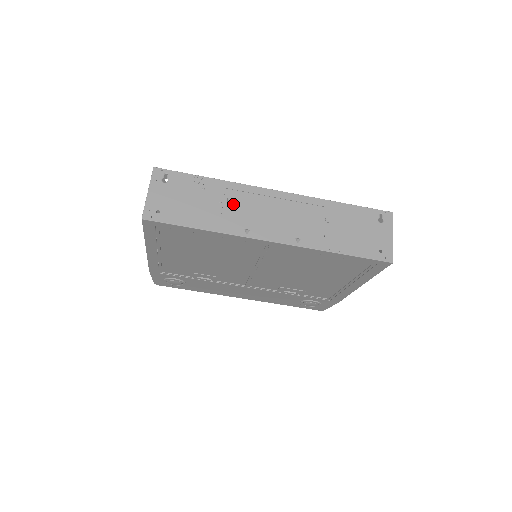
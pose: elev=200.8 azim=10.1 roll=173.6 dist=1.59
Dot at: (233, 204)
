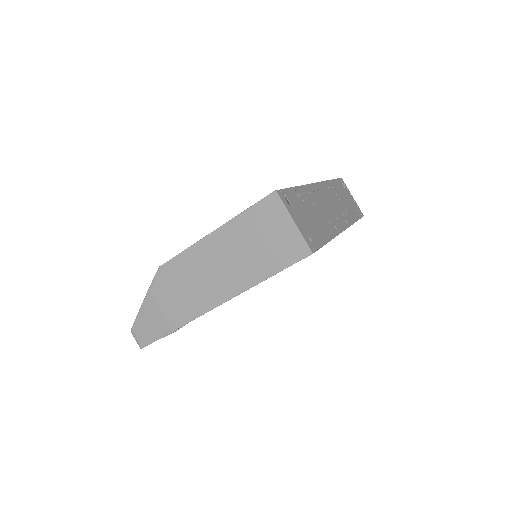
Dot at: (318, 207)
